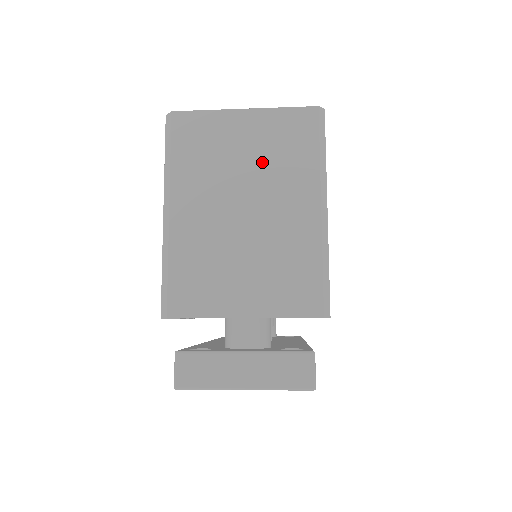
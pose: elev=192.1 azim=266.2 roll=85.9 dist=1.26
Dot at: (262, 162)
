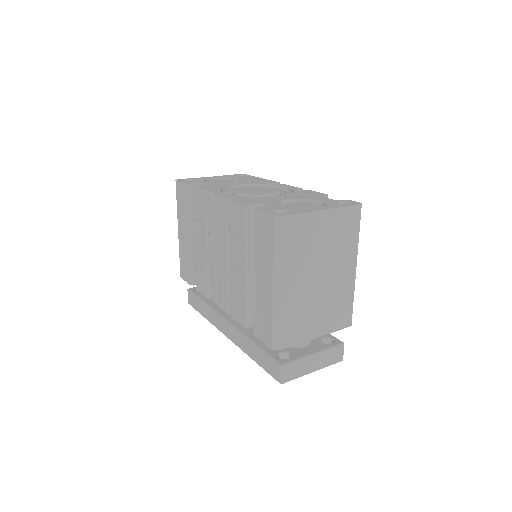
Dot at: (332, 245)
